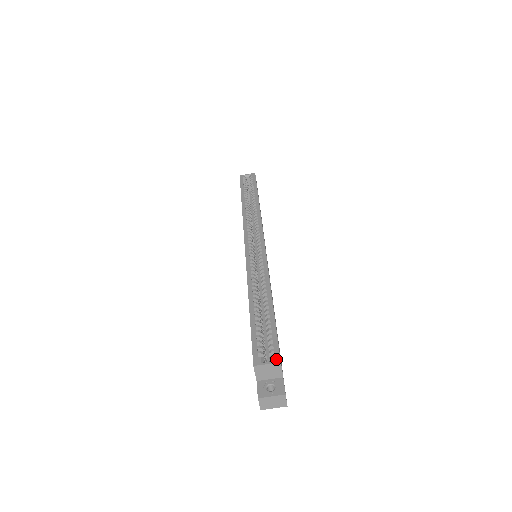
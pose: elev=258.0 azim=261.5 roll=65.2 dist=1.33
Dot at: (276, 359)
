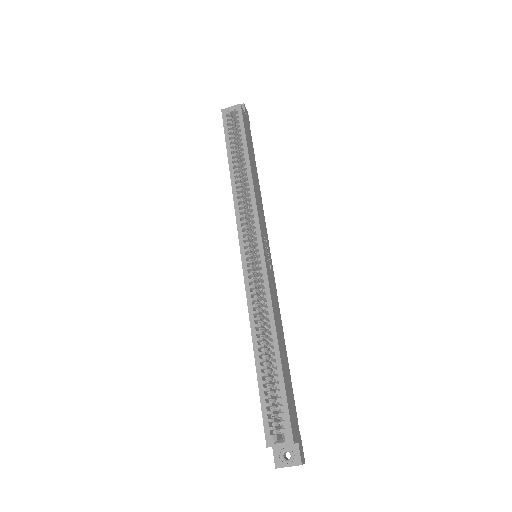
Dot at: (289, 439)
